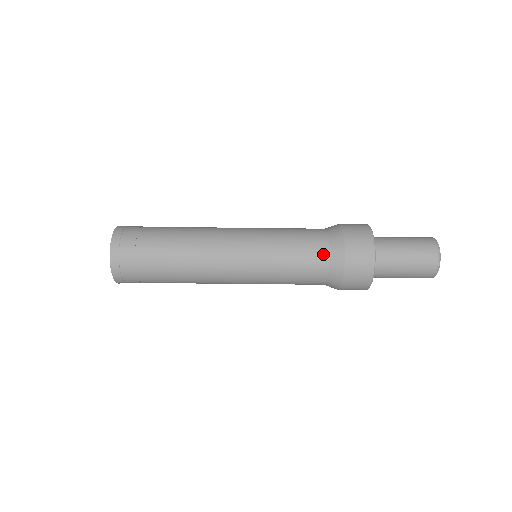
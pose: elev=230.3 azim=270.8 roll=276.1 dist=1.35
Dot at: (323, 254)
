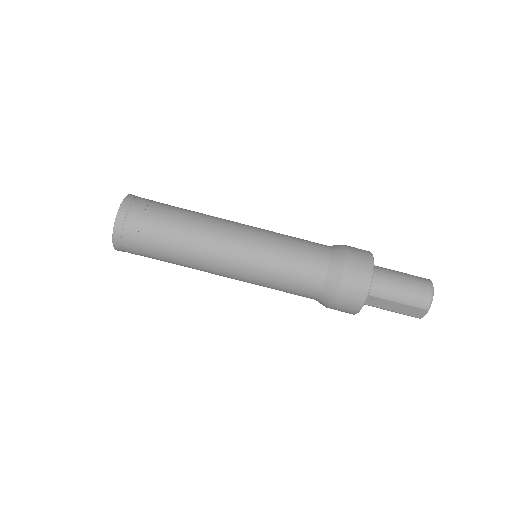
Dot at: (324, 245)
